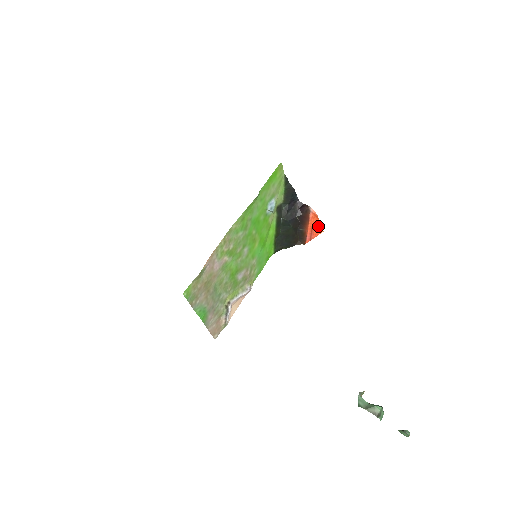
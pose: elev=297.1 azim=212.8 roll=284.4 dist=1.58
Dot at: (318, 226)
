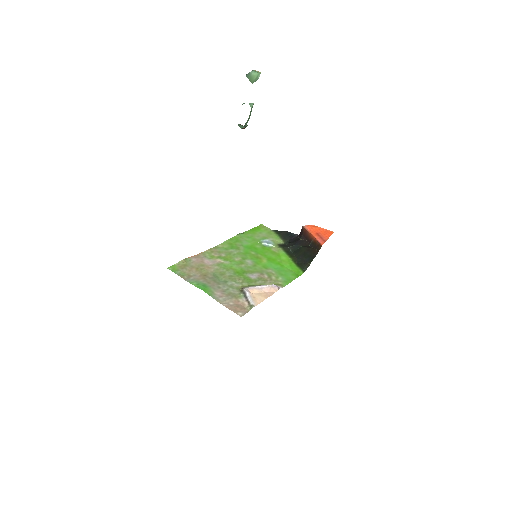
Dot at: (324, 231)
